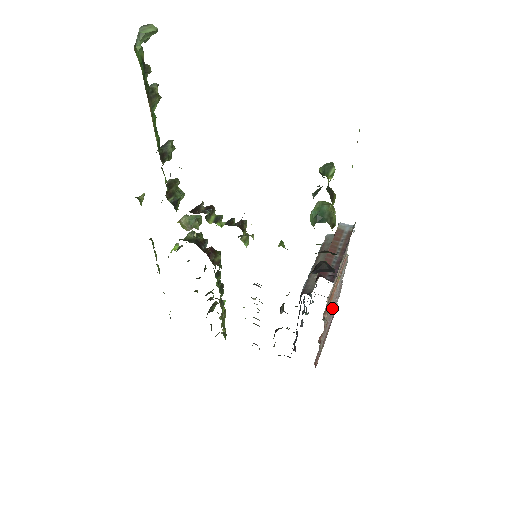
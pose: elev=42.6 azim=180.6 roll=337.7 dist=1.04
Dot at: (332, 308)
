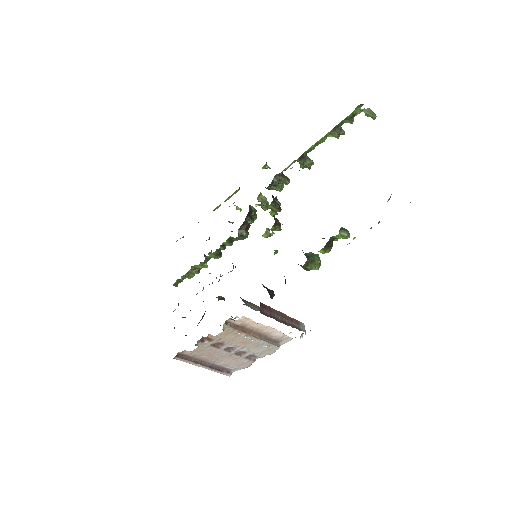
Dot at: (231, 351)
